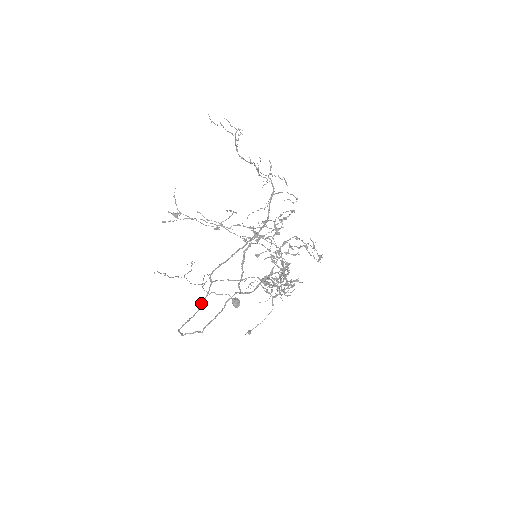
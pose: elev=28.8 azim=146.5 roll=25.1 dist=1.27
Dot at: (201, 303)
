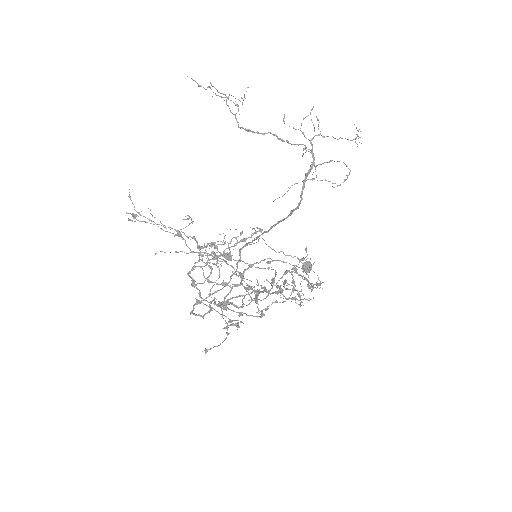
Dot at: (230, 277)
